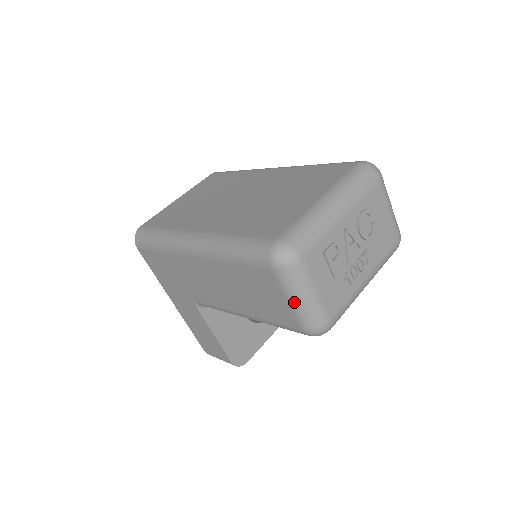
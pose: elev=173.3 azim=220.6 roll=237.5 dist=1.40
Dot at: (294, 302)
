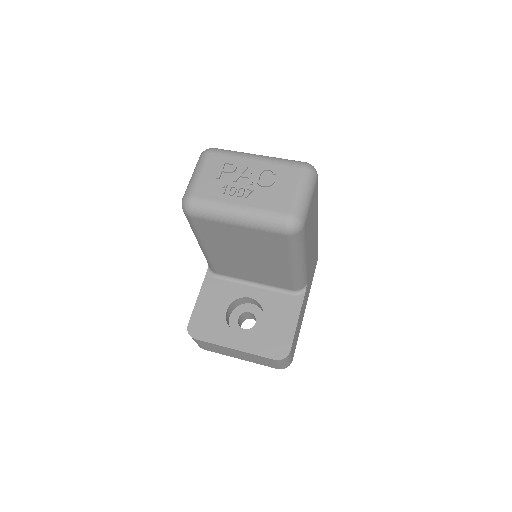
Dot at: occluded
